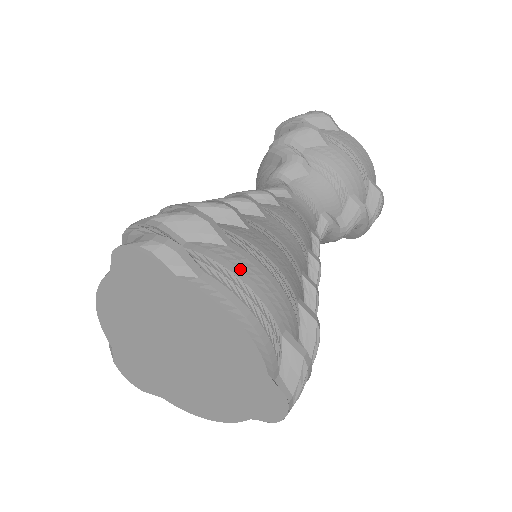
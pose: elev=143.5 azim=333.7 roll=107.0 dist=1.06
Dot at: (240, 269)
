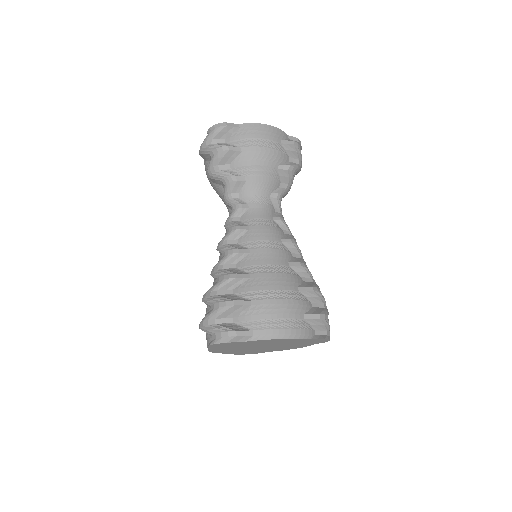
Dot at: (265, 314)
